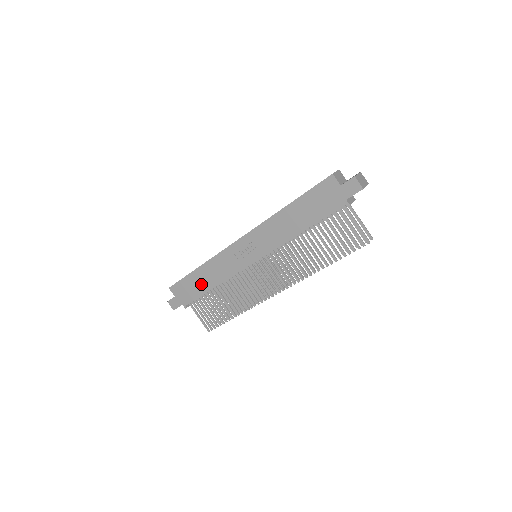
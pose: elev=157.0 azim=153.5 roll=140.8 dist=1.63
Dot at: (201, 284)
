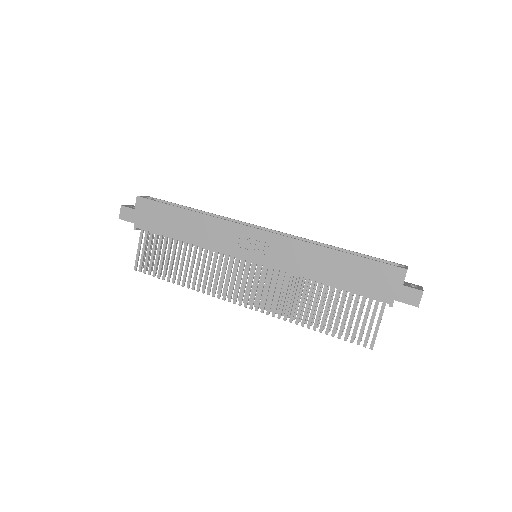
Dot at: (176, 226)
